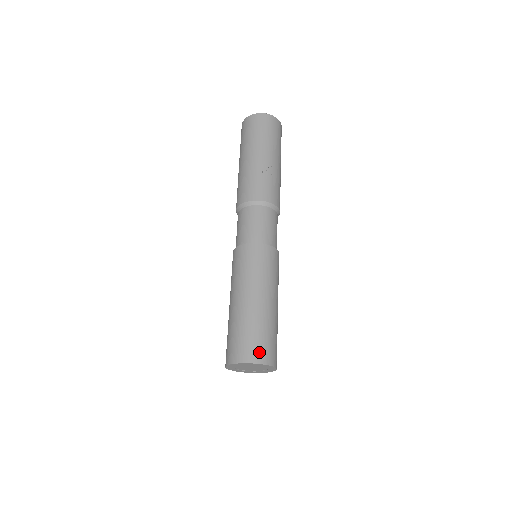
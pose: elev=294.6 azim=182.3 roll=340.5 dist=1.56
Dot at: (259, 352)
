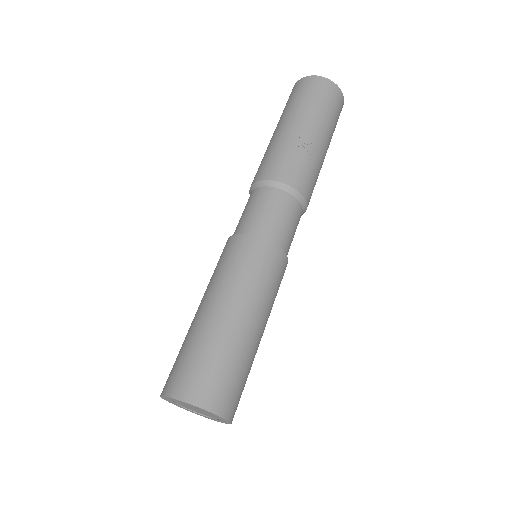
Dot at: (209, 391)
